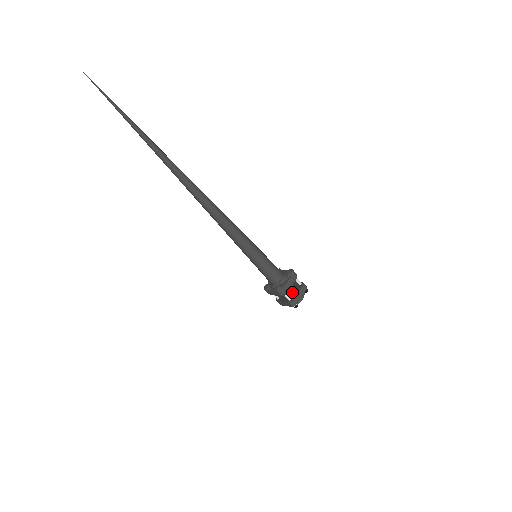
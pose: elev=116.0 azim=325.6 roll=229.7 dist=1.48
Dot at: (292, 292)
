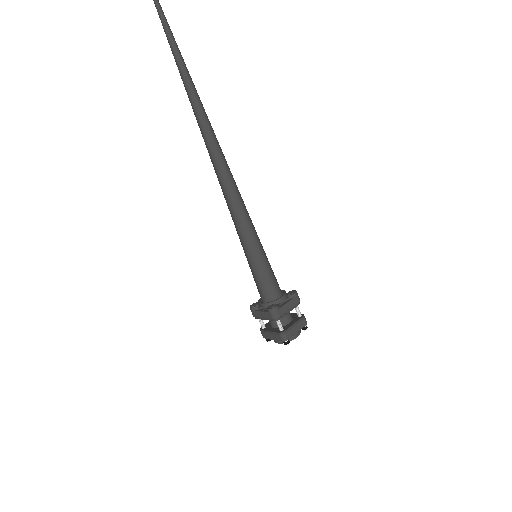
Dot at: (287, 322)
